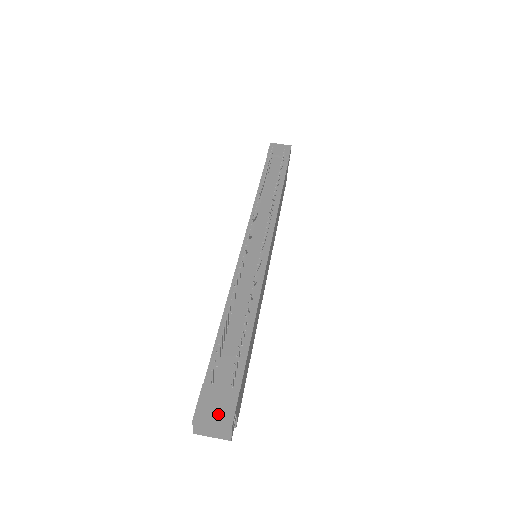
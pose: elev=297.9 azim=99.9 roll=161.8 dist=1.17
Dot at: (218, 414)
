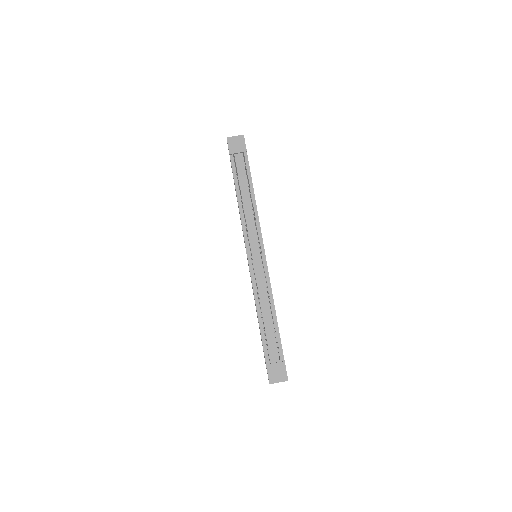
Dot at: (279, 377)
